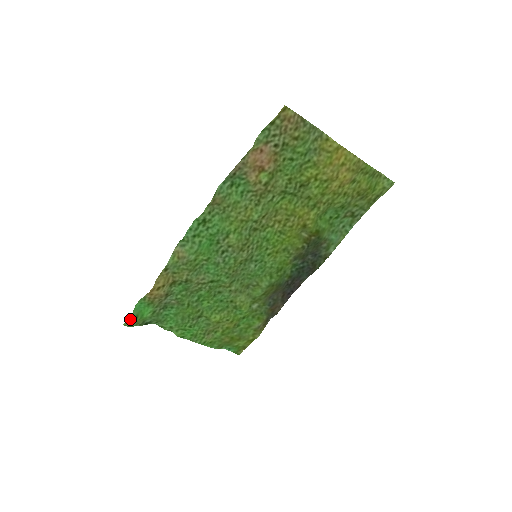
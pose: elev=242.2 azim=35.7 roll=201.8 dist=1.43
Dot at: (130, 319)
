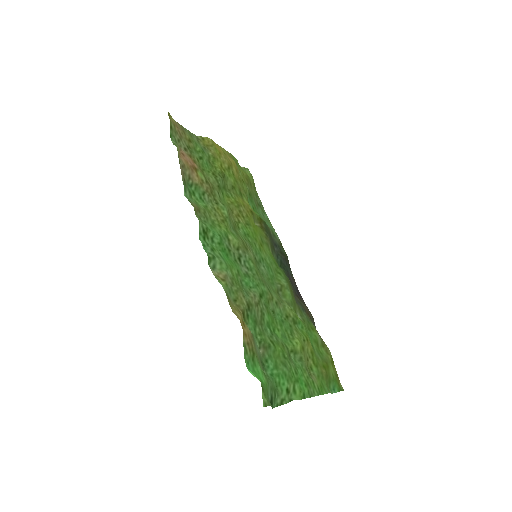
Dot at: (261, 386)
